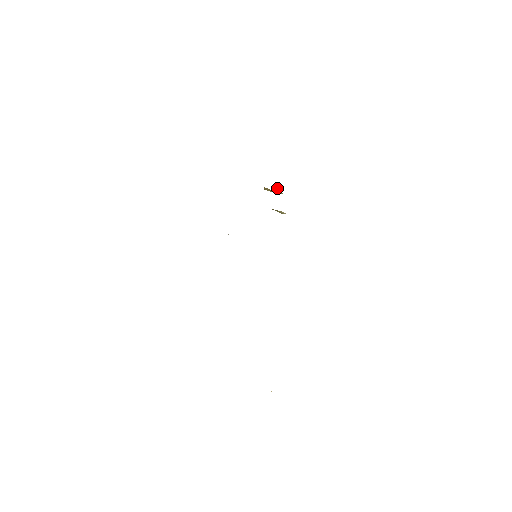
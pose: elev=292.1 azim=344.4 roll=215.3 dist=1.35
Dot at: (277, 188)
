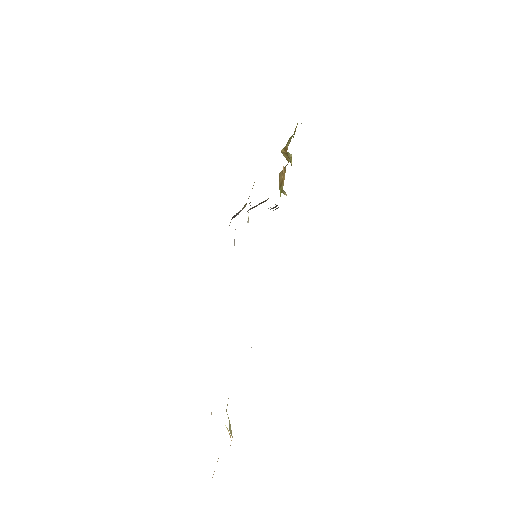
Dot at: occluded
